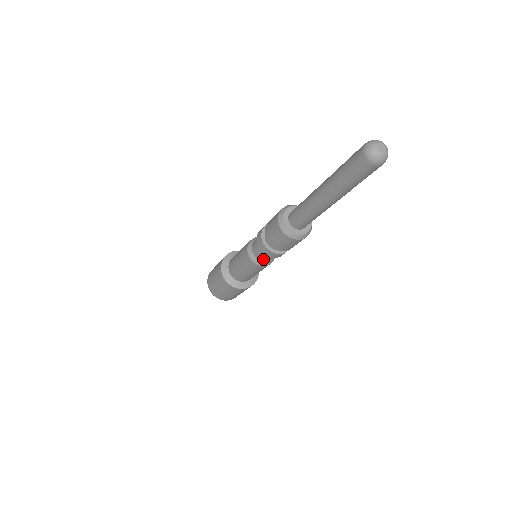
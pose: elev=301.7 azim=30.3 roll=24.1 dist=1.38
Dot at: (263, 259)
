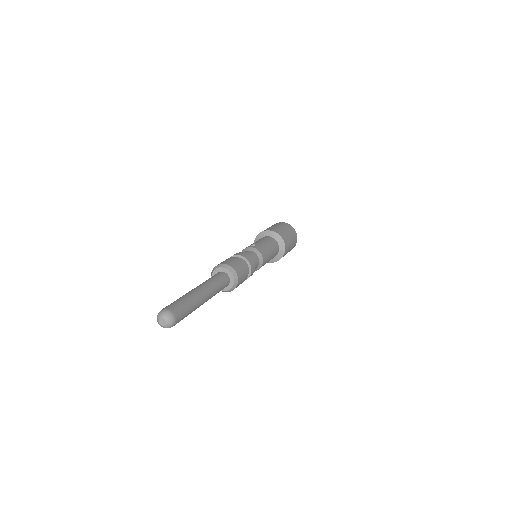
Dot at: occluded
